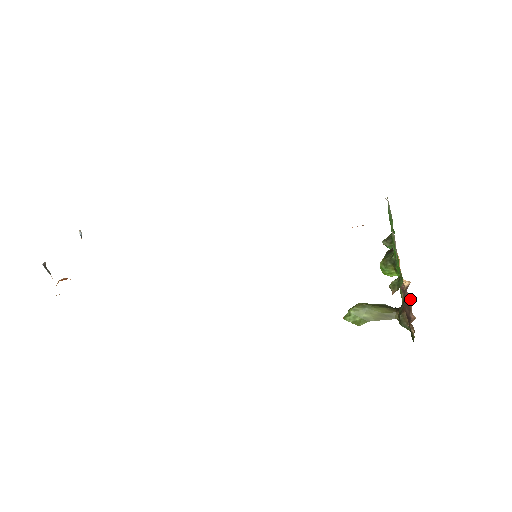
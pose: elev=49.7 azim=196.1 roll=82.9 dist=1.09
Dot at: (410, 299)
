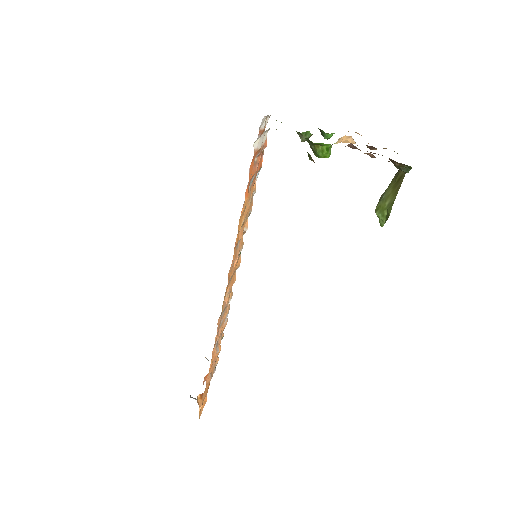
Dot at: (354, 147)
